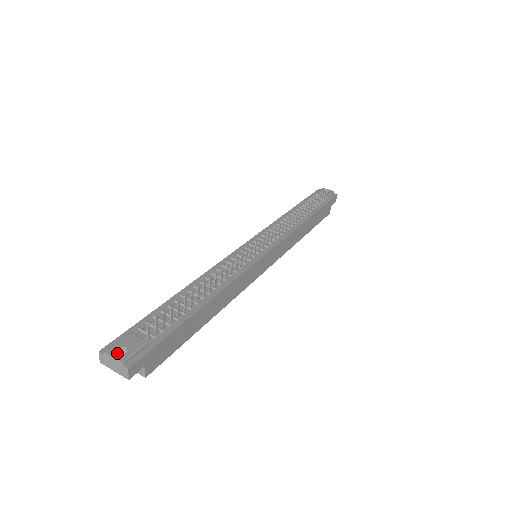
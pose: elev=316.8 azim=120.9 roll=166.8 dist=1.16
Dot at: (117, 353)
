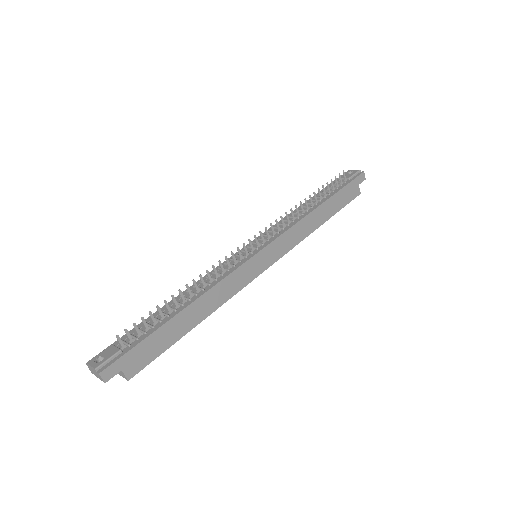
Dot at: (94, 362)
